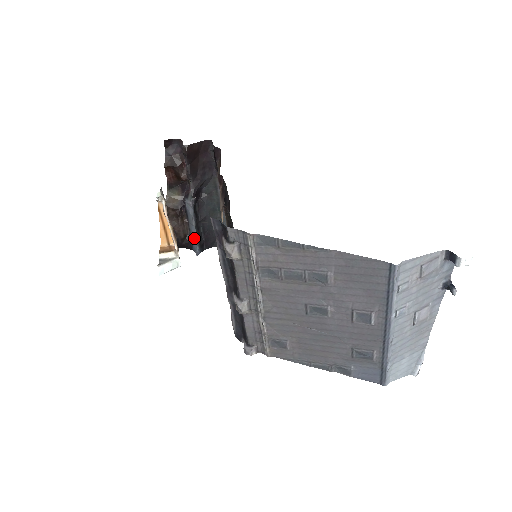
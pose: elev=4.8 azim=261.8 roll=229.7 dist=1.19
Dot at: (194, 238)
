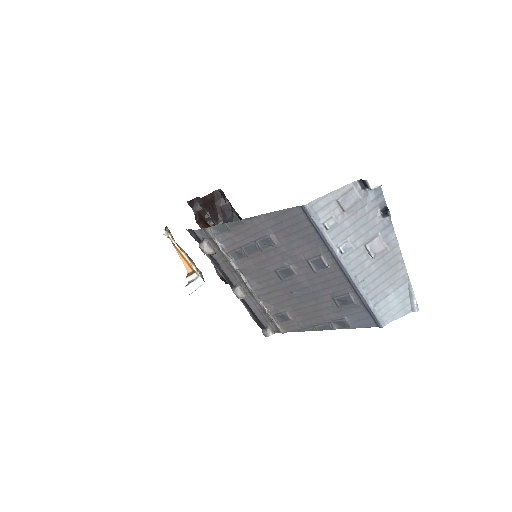
Dot at: occluded
